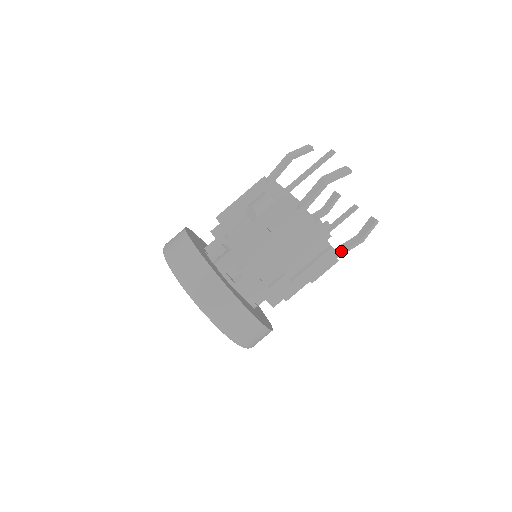
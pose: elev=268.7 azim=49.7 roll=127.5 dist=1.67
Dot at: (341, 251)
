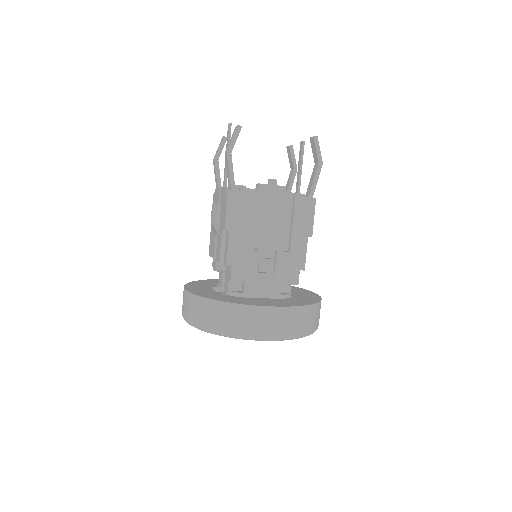
Dot at: (310, 189)
